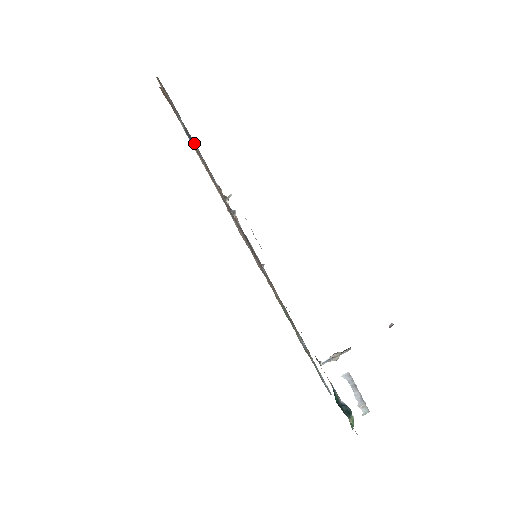
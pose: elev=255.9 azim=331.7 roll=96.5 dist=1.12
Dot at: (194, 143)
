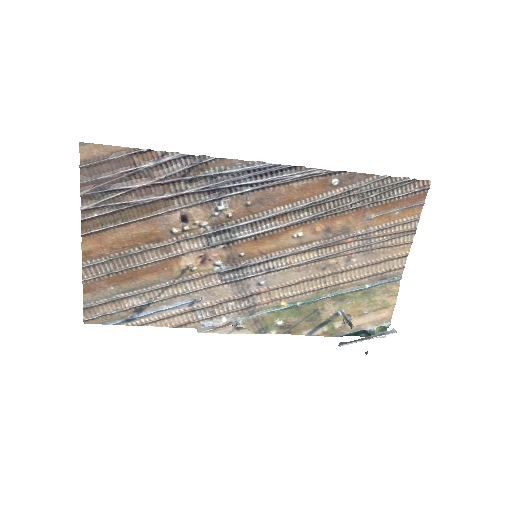
Dot at: (135, 318)
